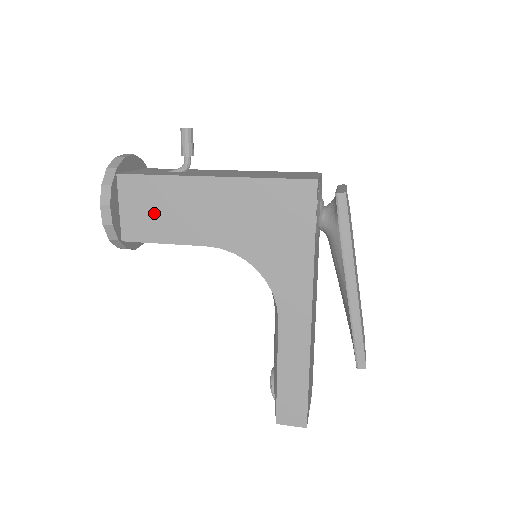
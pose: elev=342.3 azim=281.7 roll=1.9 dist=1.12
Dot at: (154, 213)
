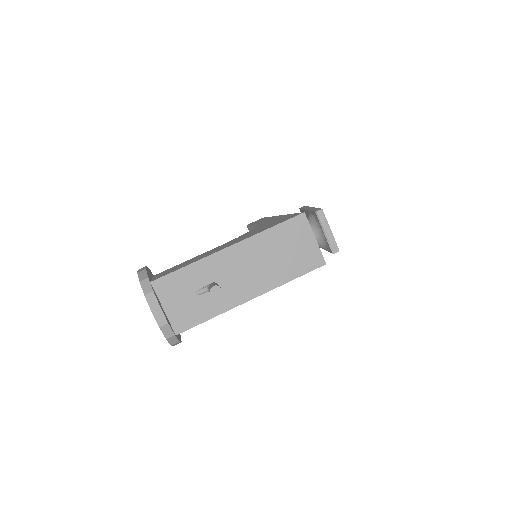
Dot at: occluded
